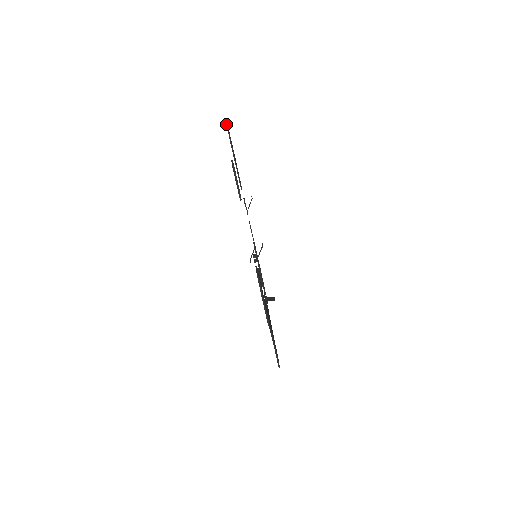
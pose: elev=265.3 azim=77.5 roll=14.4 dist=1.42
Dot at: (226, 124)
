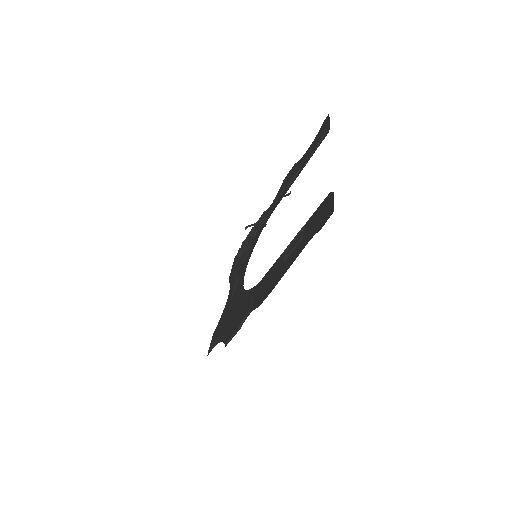
Dot at: (324, 134)
